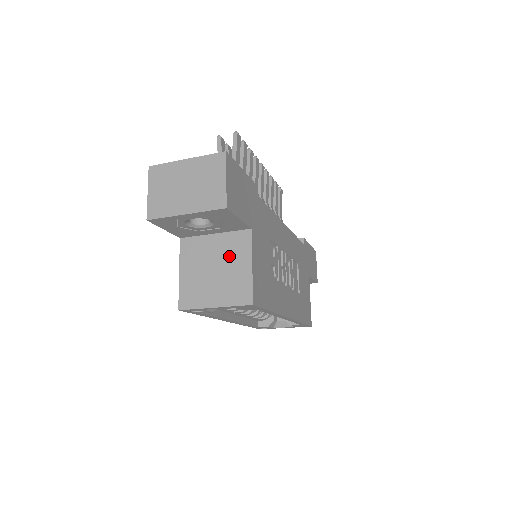
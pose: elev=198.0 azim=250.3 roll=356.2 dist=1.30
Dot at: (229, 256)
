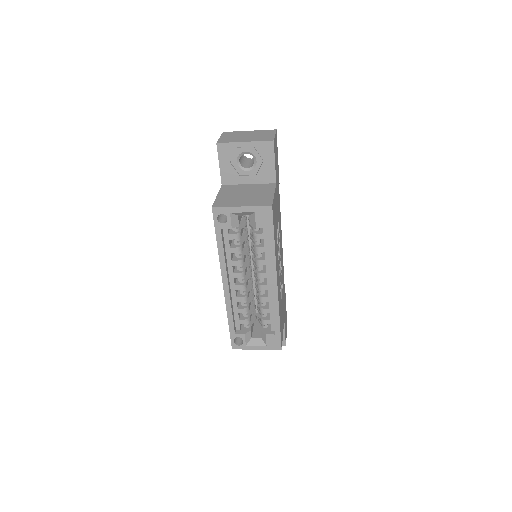
Dot at: (258, 191)
